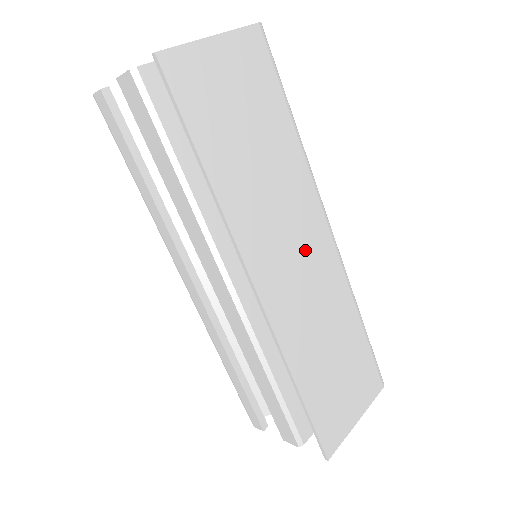
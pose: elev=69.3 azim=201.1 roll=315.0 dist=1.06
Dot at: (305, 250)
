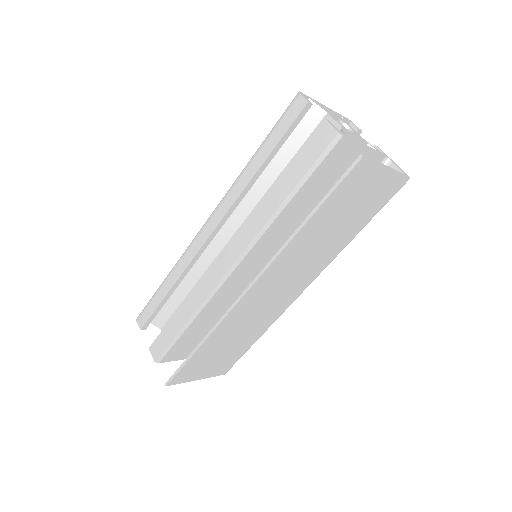
Dot at: (285, 290)
